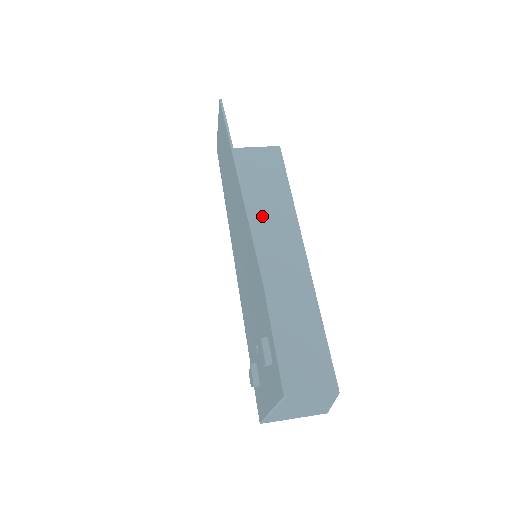
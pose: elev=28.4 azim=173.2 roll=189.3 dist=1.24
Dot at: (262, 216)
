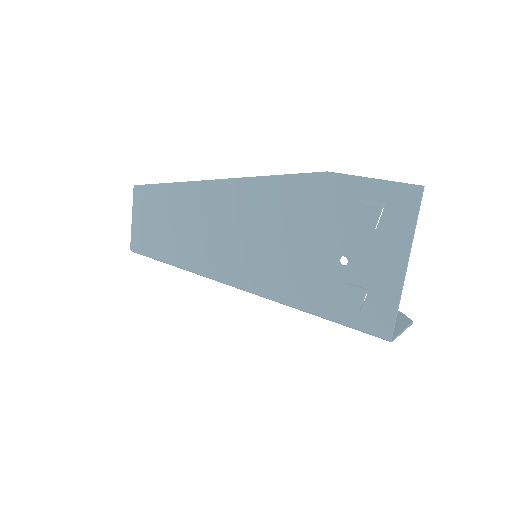
Dot at: occluded
